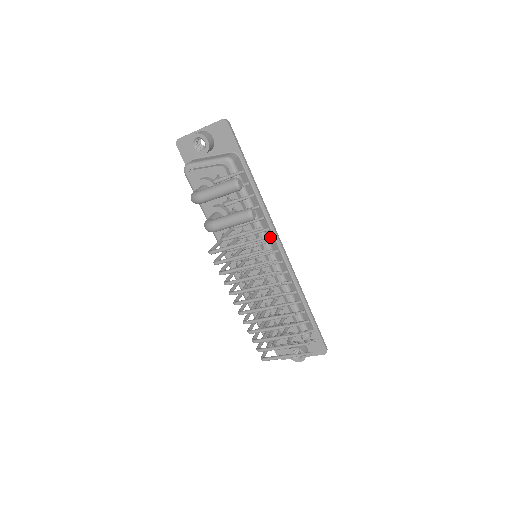
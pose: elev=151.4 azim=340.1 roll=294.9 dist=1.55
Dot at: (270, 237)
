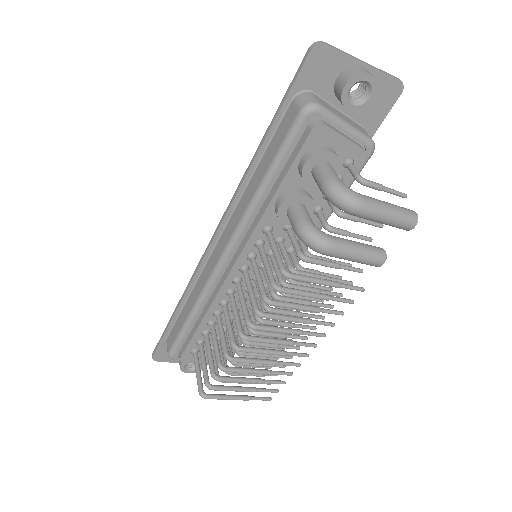
Dot at: occluded
